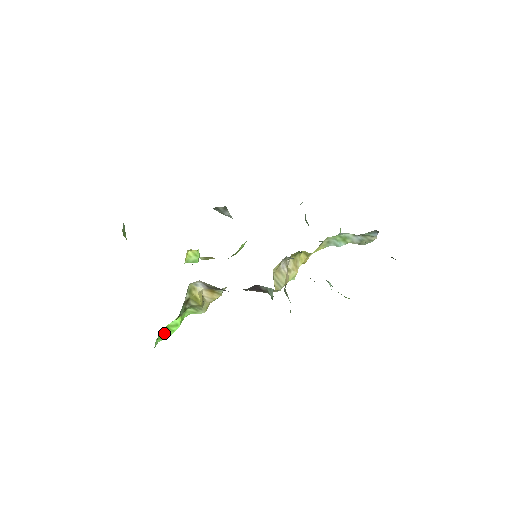
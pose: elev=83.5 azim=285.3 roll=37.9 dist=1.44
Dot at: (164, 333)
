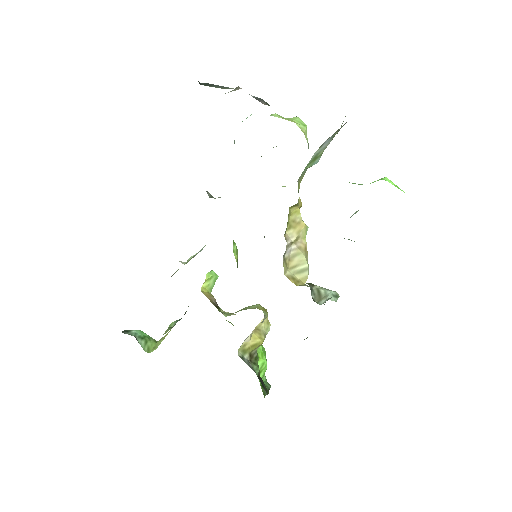
Dot at: (261, 375)
